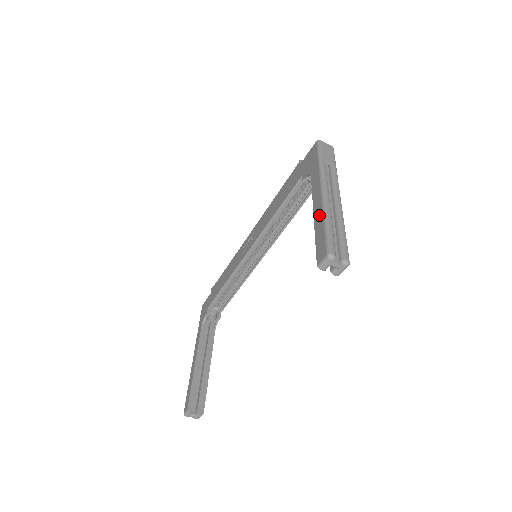
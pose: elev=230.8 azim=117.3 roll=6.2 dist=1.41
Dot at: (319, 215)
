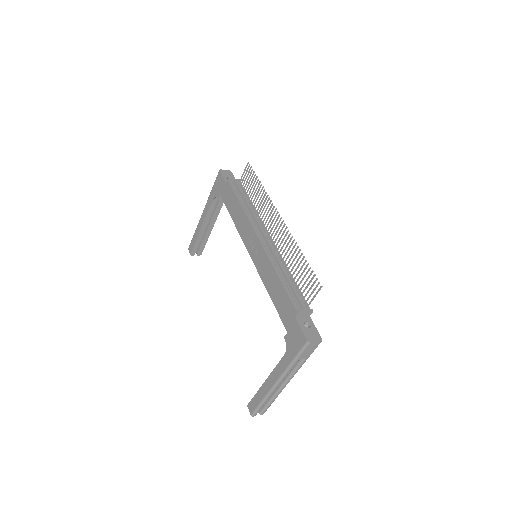
Dot at: (264, 391)
